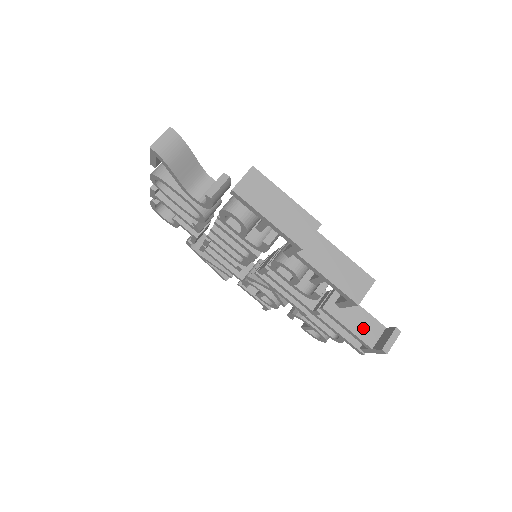
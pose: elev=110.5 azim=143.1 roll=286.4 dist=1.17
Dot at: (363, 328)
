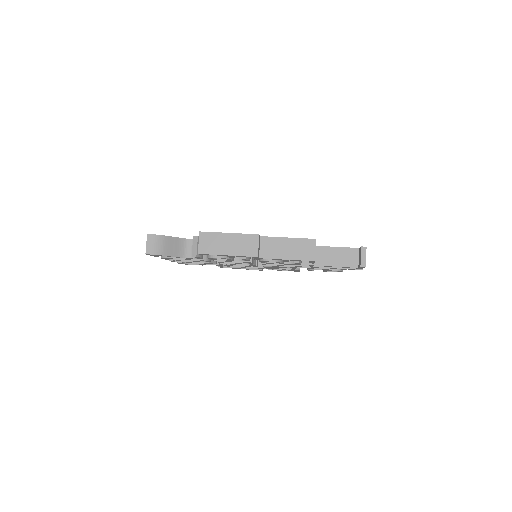
Dot at: (344, 259)
